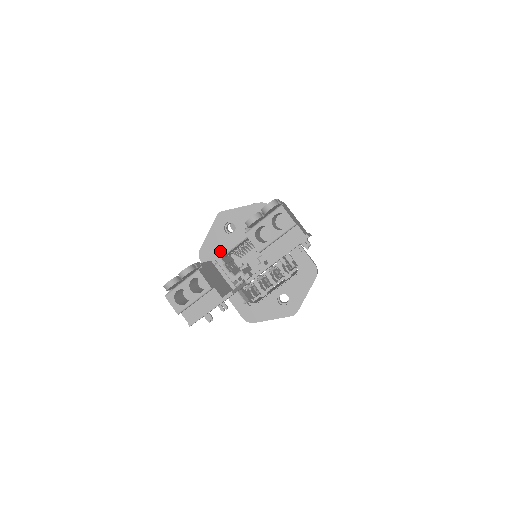
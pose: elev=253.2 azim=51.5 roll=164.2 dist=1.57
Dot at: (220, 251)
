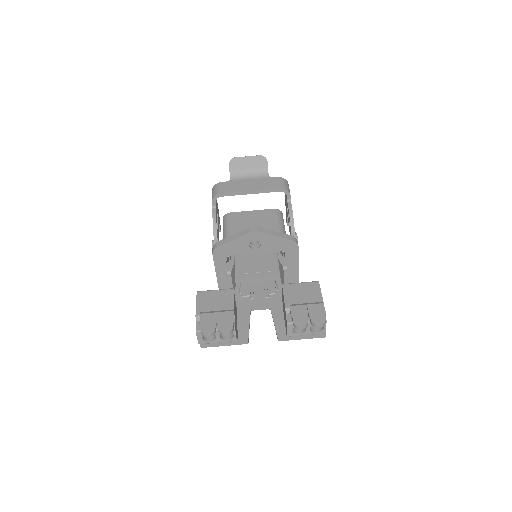
Dot at: (243, 279)
